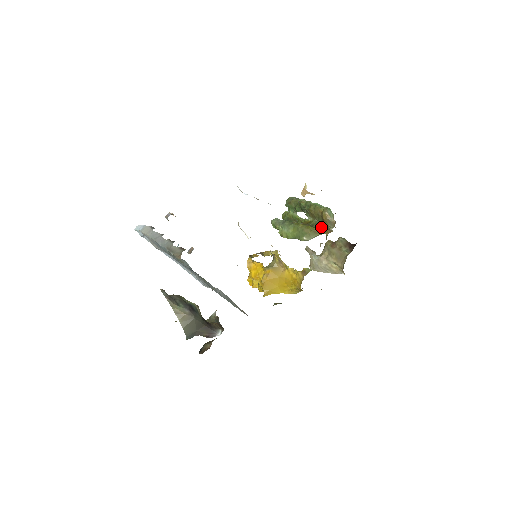
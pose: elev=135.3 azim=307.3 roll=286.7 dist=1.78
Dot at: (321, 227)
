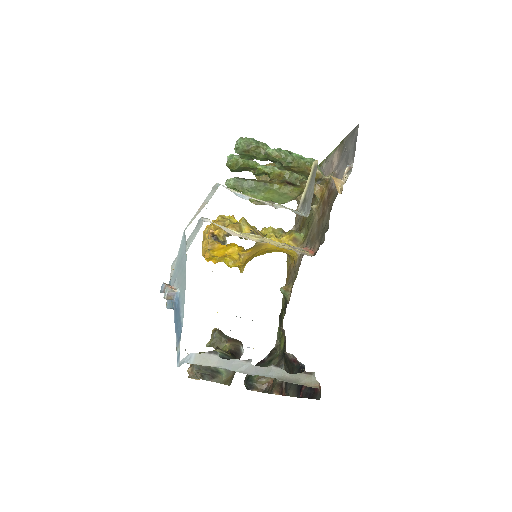
Dot at: (302, 181)
